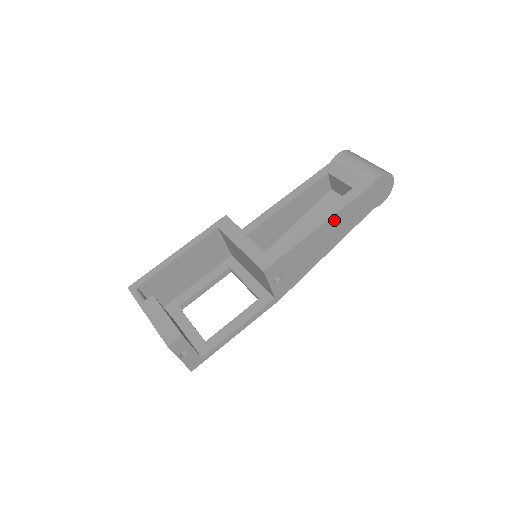
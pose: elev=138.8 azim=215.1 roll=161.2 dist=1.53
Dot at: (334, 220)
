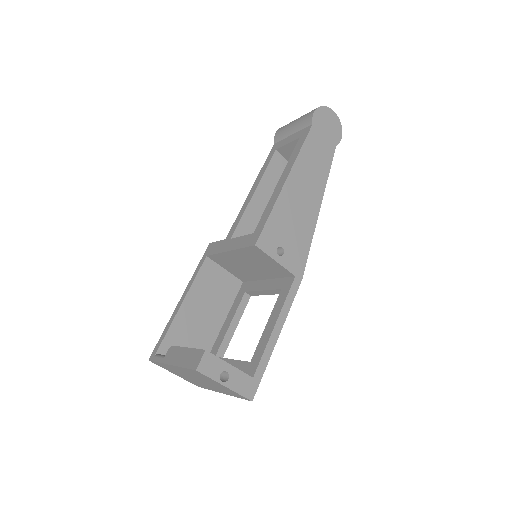
Dot at: (298, 169)
